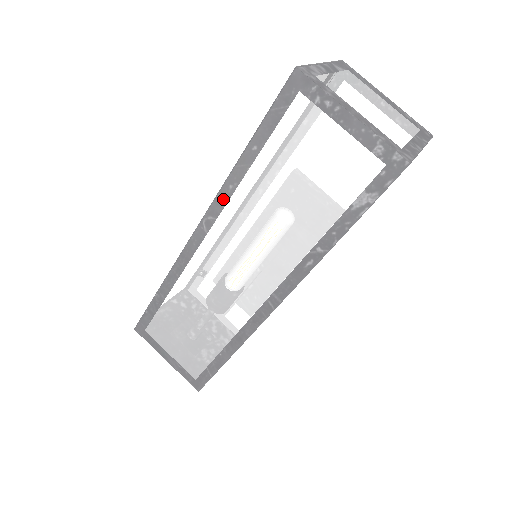
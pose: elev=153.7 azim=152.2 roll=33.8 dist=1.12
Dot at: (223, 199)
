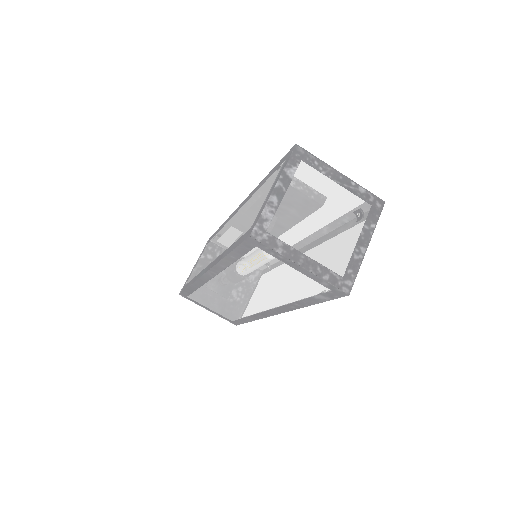
Dot at: (219, 269)
